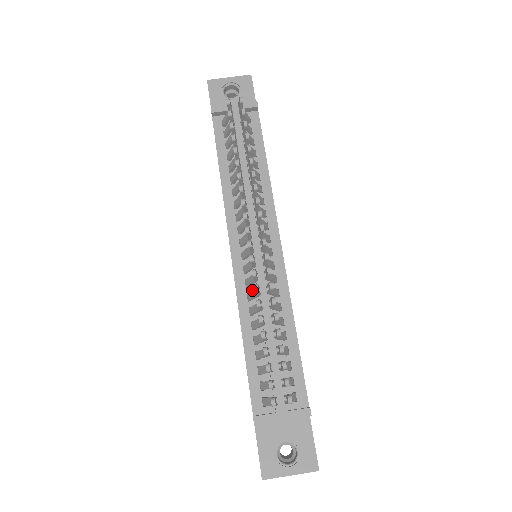
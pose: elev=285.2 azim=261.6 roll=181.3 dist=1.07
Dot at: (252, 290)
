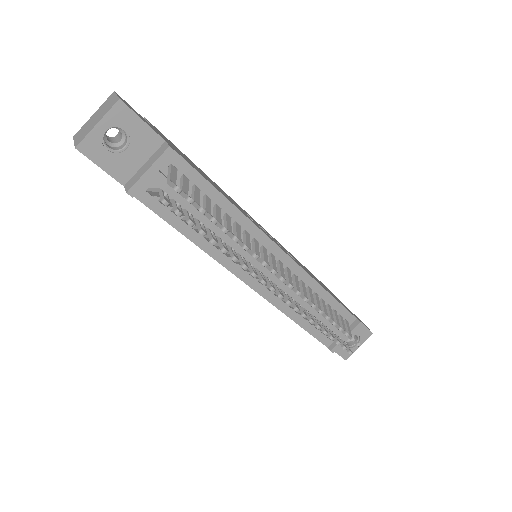
Dot at: occluded
